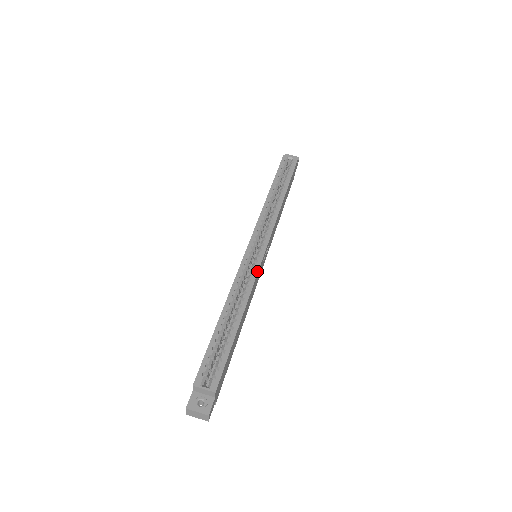
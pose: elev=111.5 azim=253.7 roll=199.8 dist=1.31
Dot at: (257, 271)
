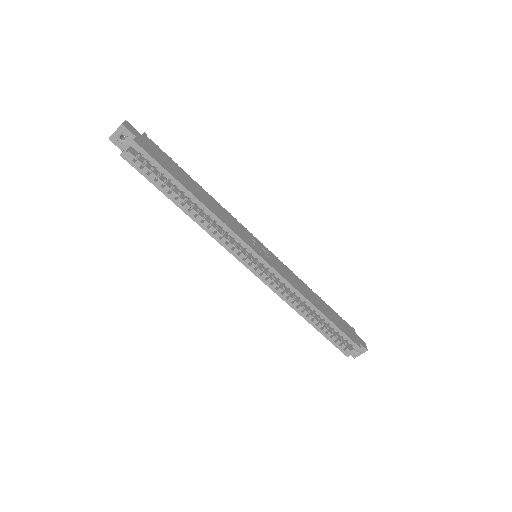
Dot at: (283, 279)
